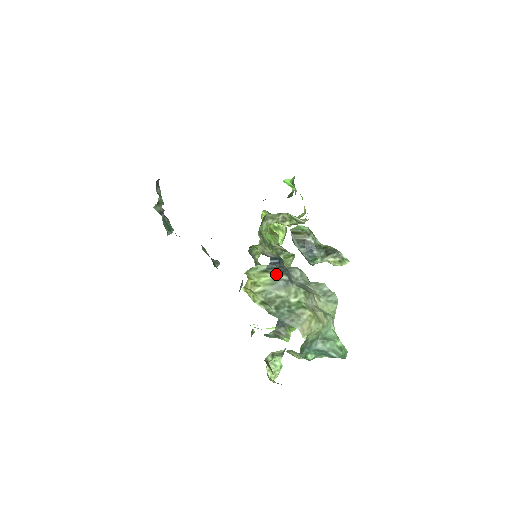
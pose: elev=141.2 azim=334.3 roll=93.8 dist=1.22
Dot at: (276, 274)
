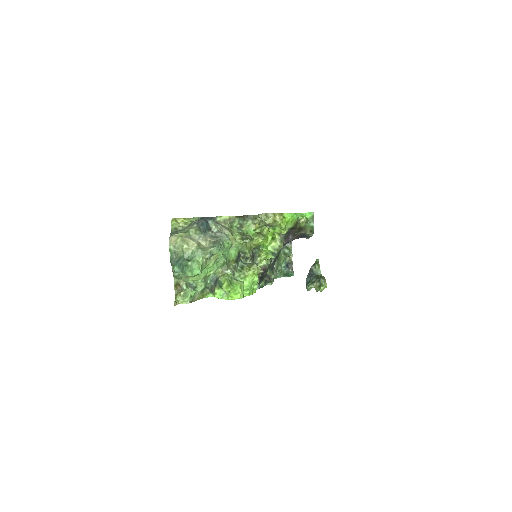
Dot at: (196, 220)
